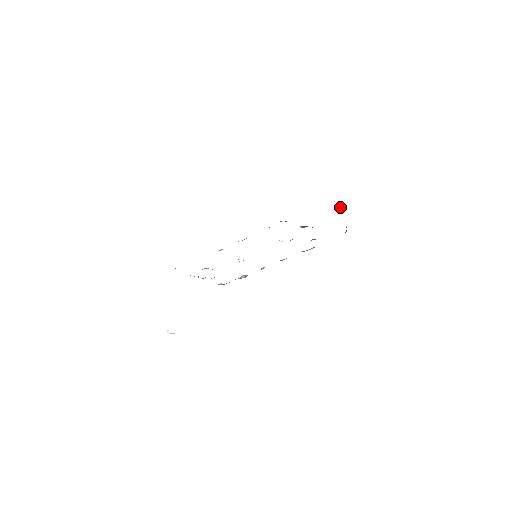
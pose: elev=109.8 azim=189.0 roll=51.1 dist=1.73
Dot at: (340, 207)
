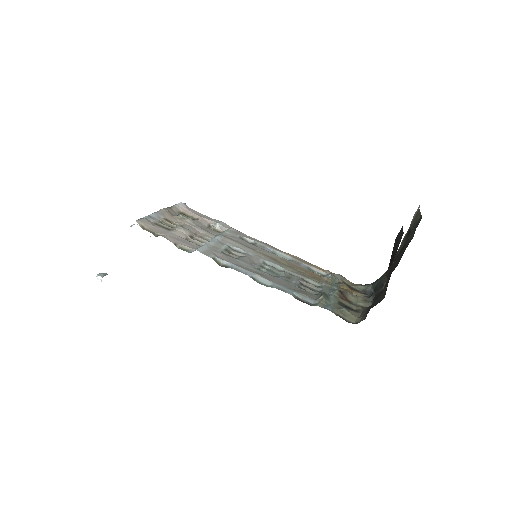
Dot at: occluded
